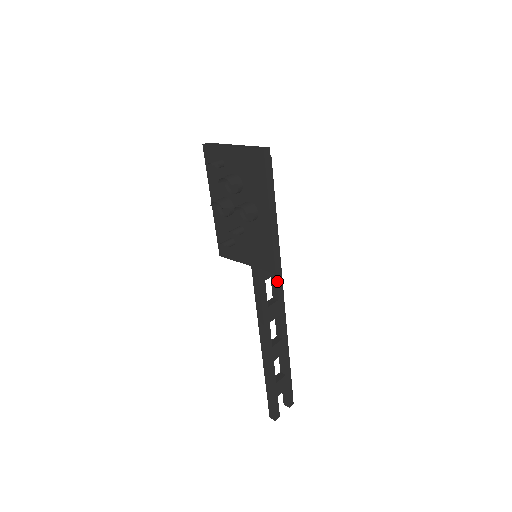
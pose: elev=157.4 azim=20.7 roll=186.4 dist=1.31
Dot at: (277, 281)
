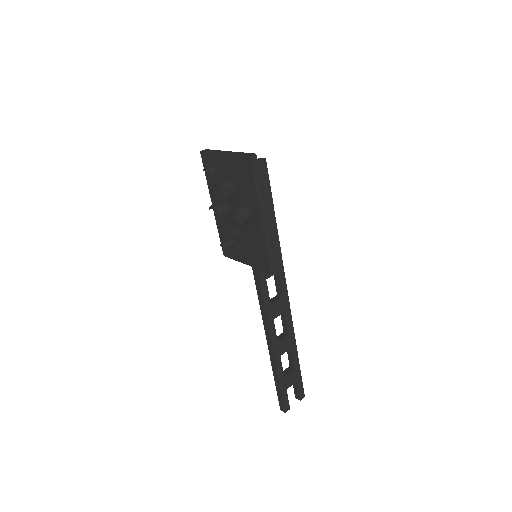
Dot at: (279, 279)
